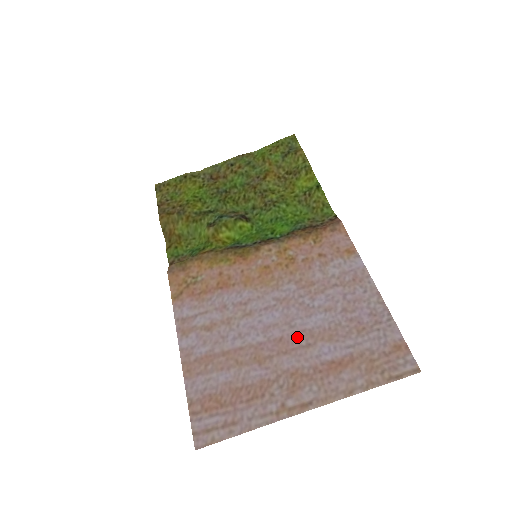
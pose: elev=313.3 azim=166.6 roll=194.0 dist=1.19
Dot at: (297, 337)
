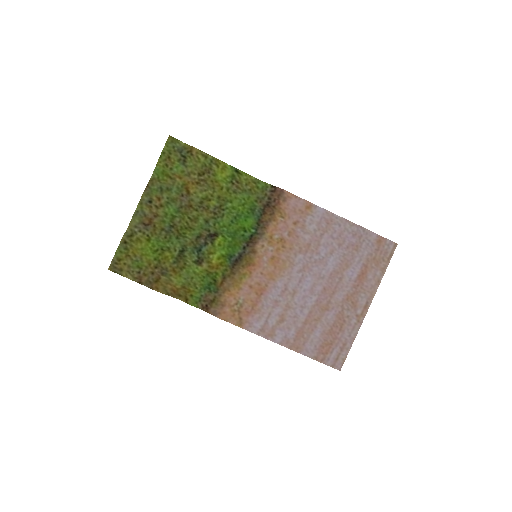
Dot at: (331, 280)
